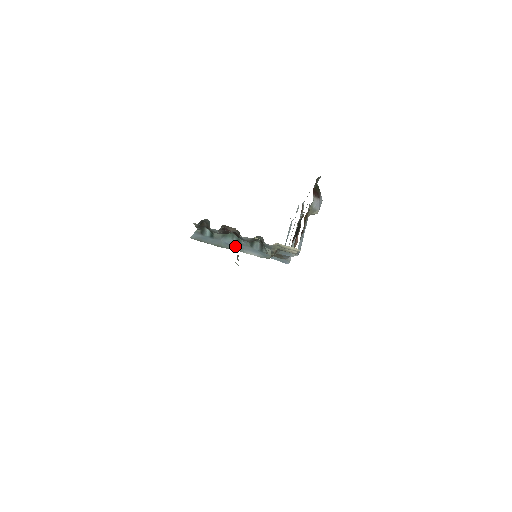
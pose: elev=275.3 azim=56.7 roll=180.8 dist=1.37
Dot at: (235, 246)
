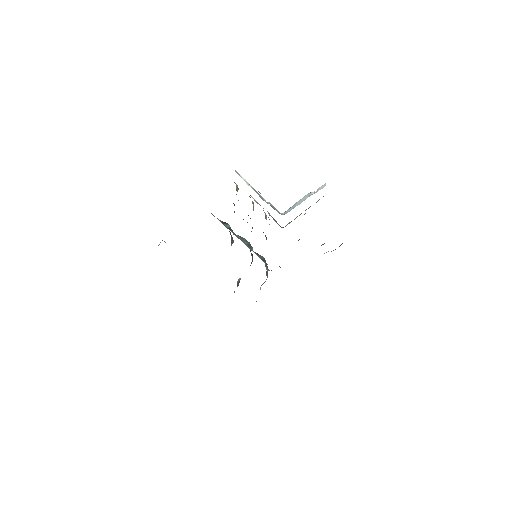
Dot at: (244, 242)
